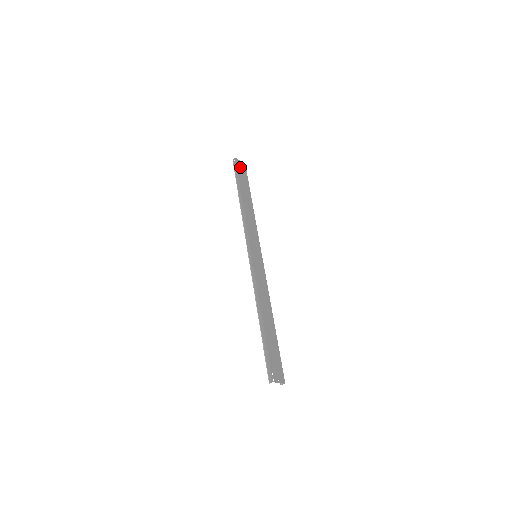
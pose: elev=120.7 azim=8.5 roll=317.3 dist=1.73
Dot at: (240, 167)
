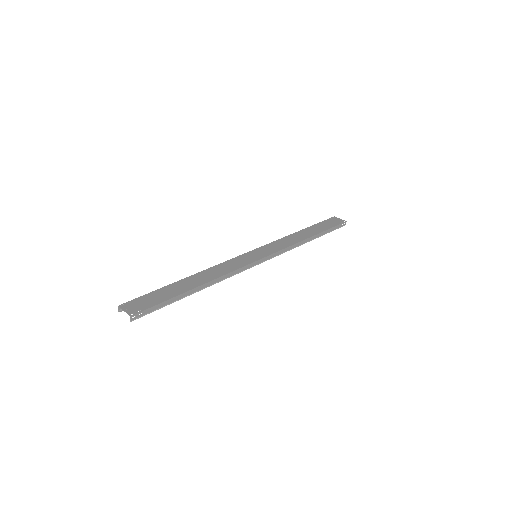
Dot at: (333, 221)
